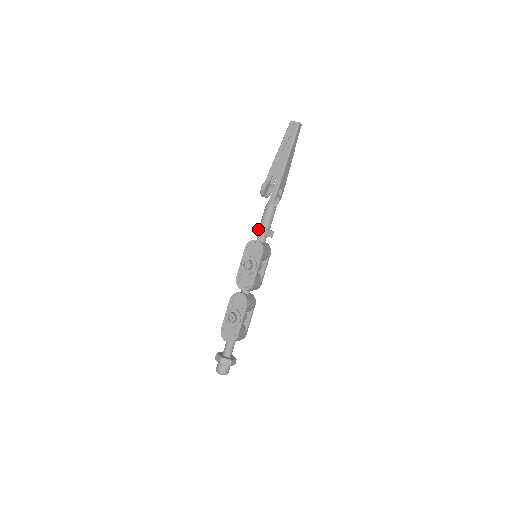
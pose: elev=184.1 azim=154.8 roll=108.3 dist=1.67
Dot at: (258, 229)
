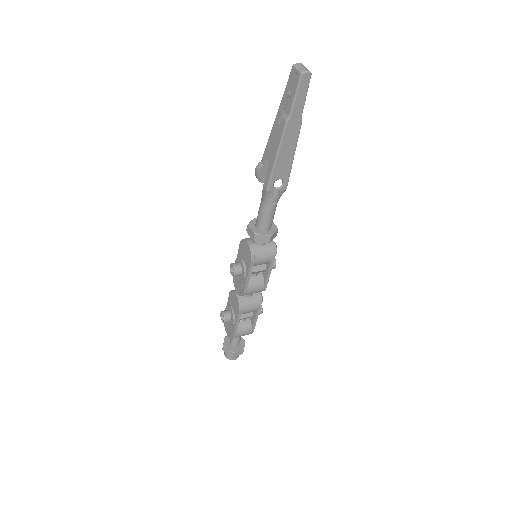
Dot at: (249, 229)
